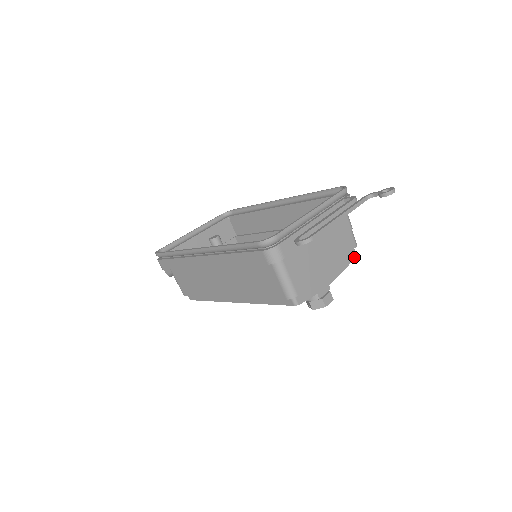
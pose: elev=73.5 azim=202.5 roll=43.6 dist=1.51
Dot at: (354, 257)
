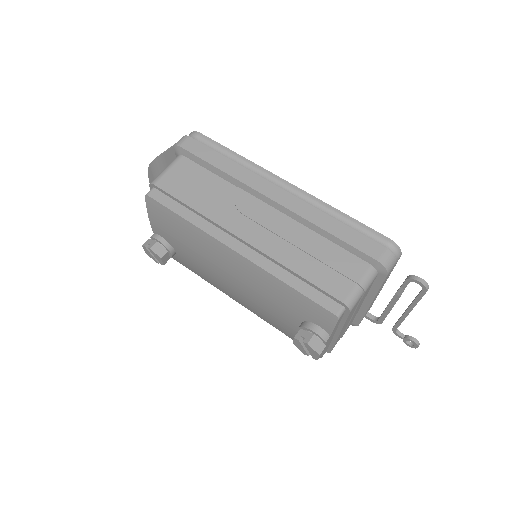
Dot at: occluded
